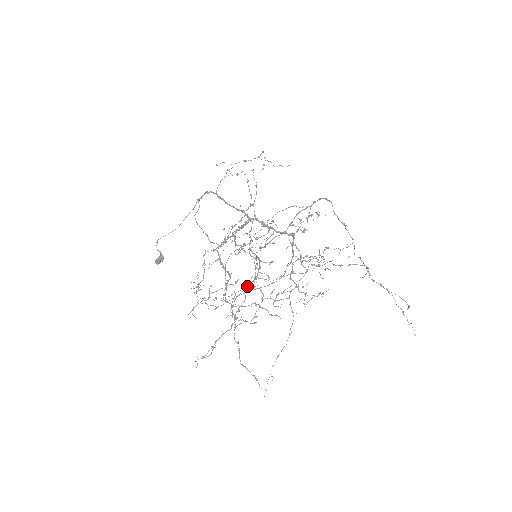
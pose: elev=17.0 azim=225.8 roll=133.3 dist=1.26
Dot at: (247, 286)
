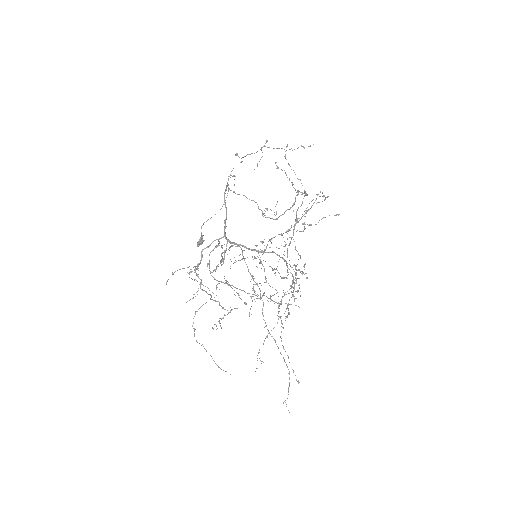
Dot at: (210, 298)
